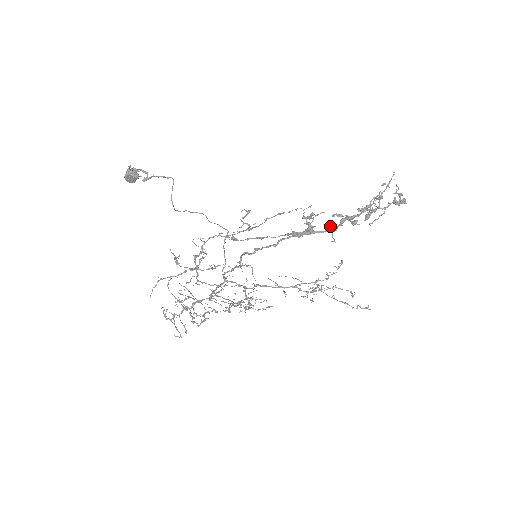
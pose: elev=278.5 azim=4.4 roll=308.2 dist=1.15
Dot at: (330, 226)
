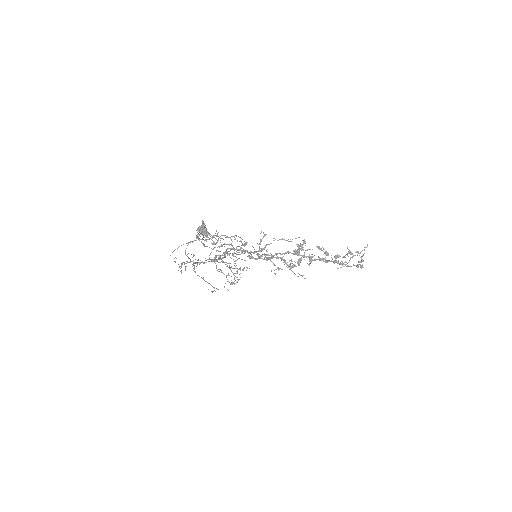
Dot at: (312, 260)
